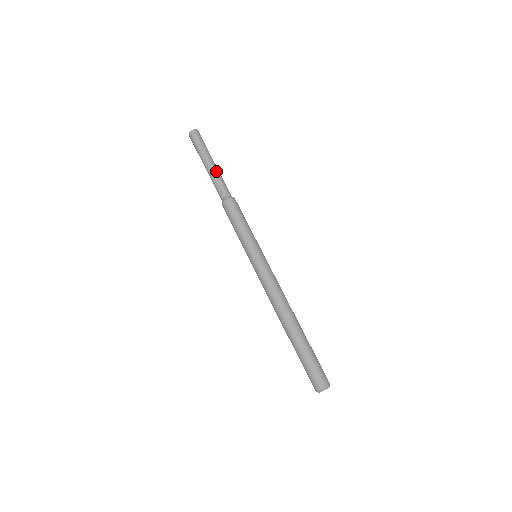
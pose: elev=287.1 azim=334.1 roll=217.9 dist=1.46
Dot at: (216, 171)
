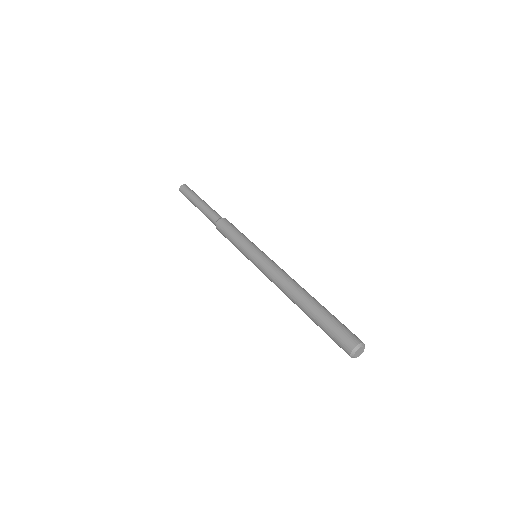
Dot at: occluded
